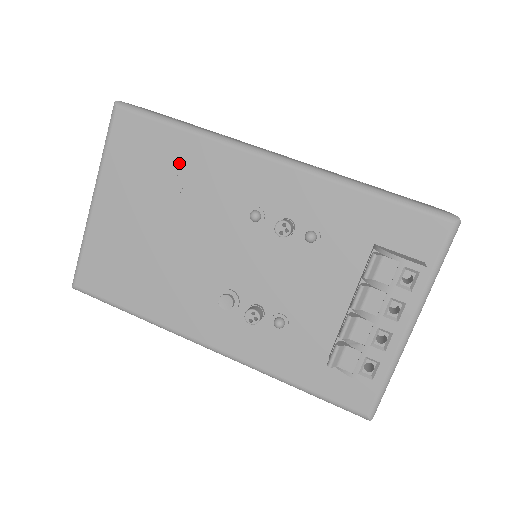
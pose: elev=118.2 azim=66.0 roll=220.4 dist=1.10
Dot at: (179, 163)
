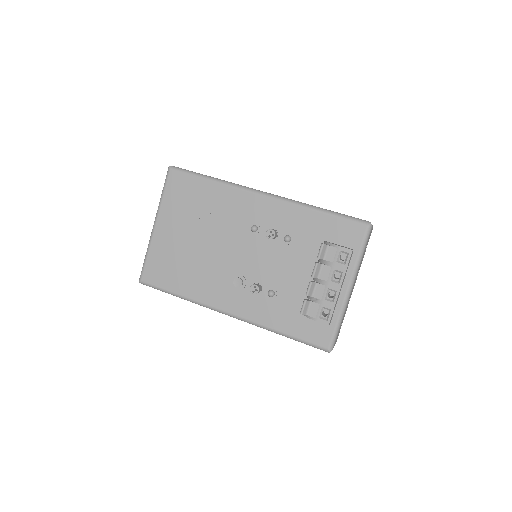
Dot at: (208, 200)
